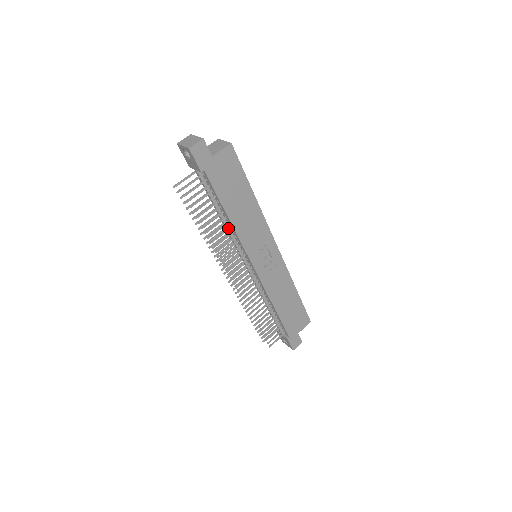
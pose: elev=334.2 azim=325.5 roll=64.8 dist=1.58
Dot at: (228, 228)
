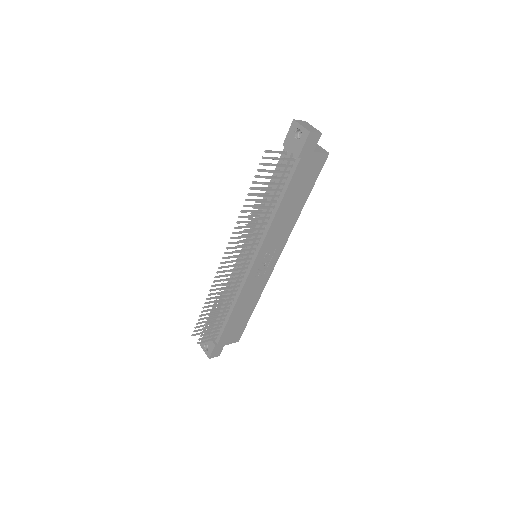
Dot at: (267, 217)
